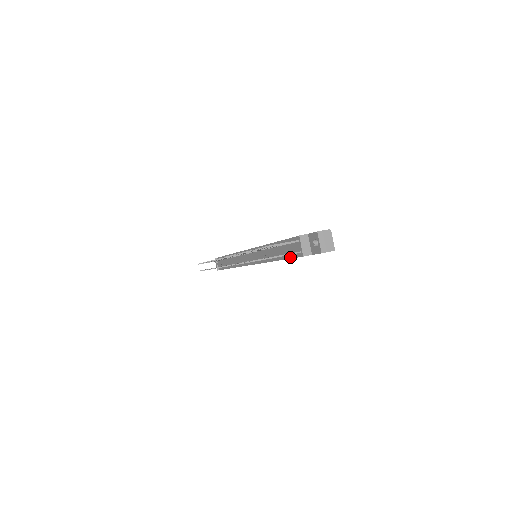
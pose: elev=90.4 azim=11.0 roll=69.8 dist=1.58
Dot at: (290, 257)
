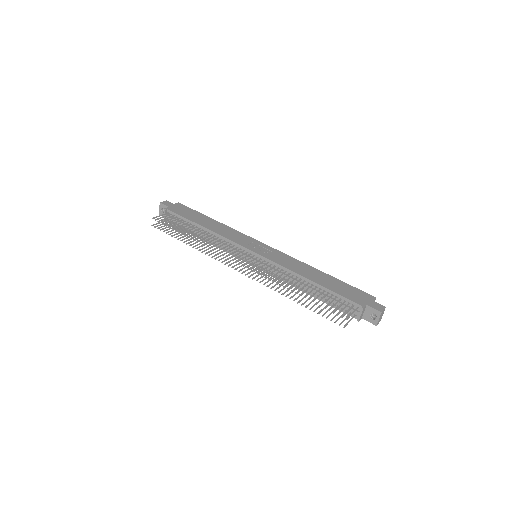
Dot at: occluded
